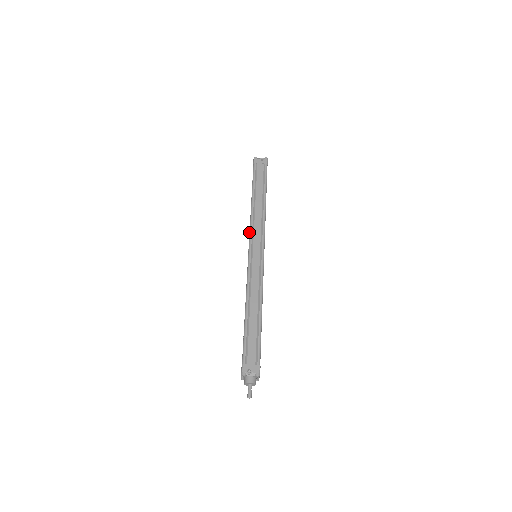
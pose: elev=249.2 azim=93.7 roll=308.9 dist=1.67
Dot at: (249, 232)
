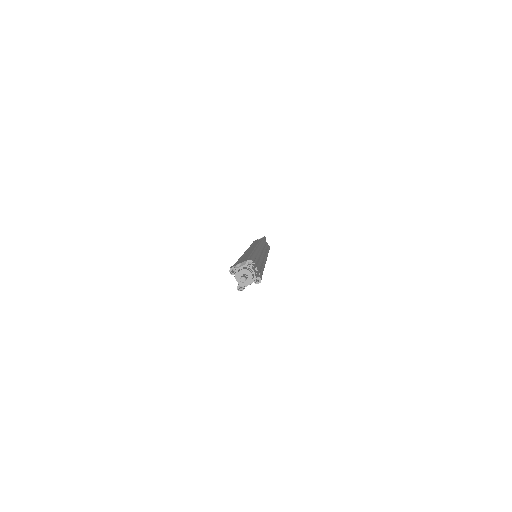
Dot at: occluded
